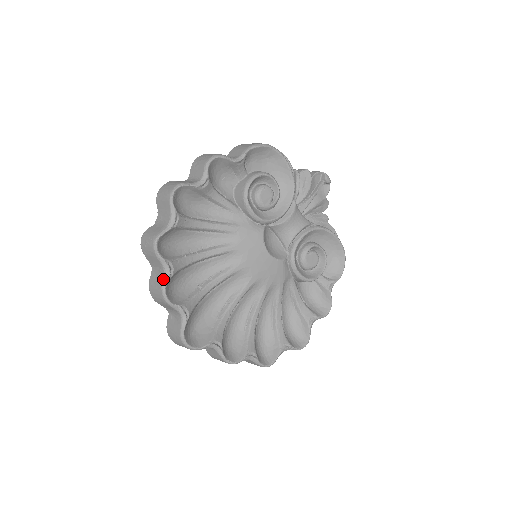
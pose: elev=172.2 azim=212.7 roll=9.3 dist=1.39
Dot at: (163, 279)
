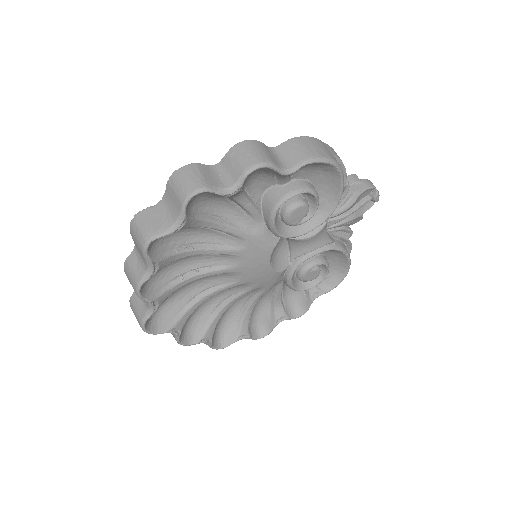
Dot at: (142, 275)
